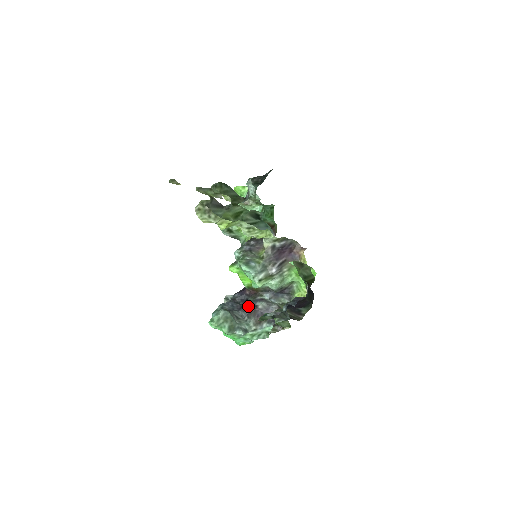
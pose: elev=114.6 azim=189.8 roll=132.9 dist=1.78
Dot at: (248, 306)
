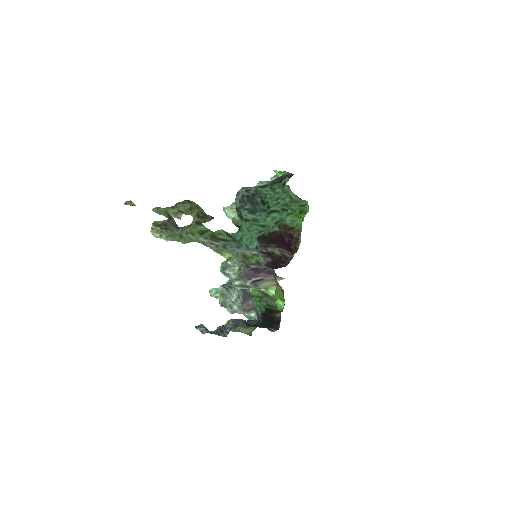
Dot at: (249, 291)
